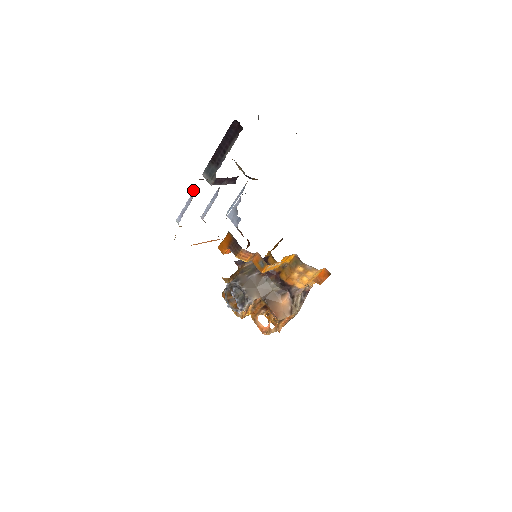
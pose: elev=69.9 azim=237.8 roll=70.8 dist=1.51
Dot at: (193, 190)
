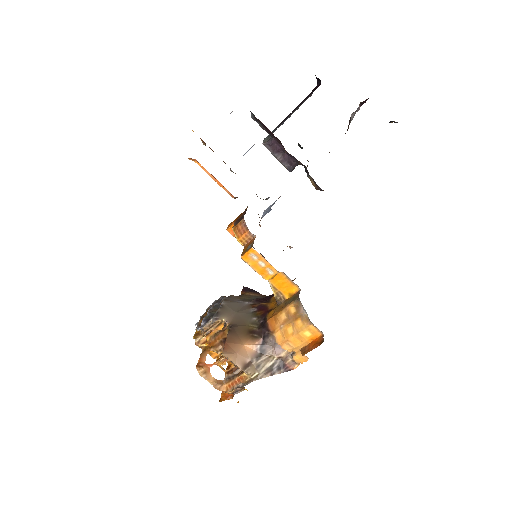
Dot at: occluded
